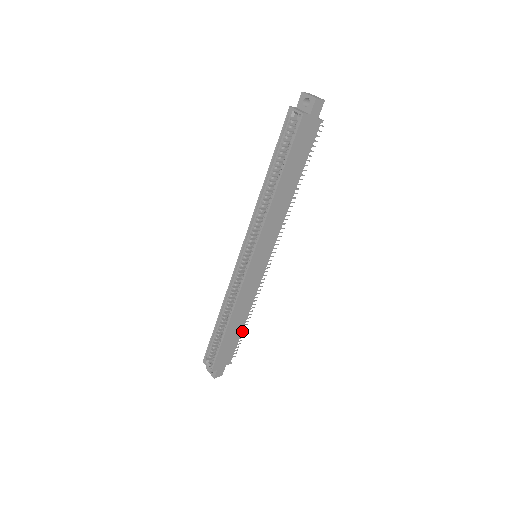
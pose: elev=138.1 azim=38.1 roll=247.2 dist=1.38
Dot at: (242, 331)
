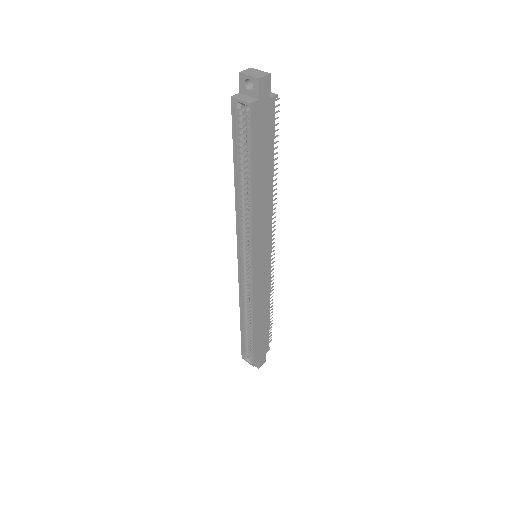
Dot at: occluded
